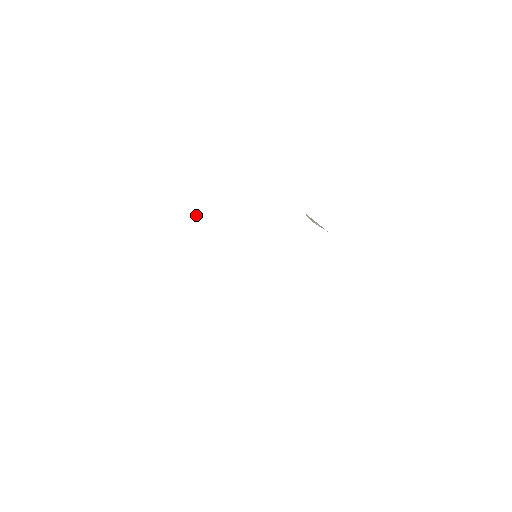
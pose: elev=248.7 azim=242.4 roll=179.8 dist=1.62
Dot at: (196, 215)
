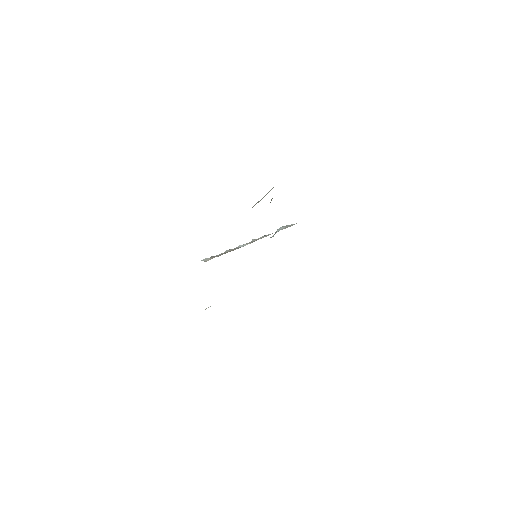
Dot at: occluded
